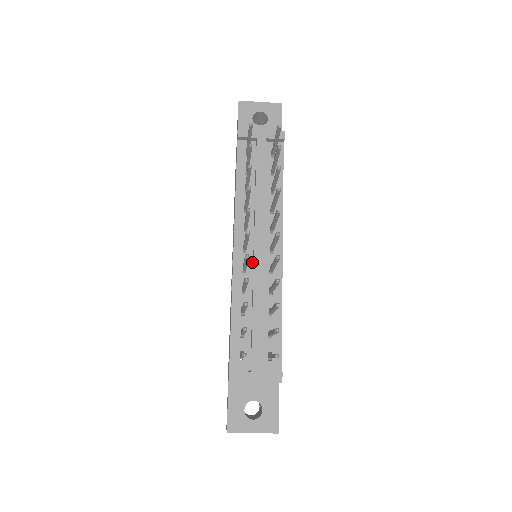
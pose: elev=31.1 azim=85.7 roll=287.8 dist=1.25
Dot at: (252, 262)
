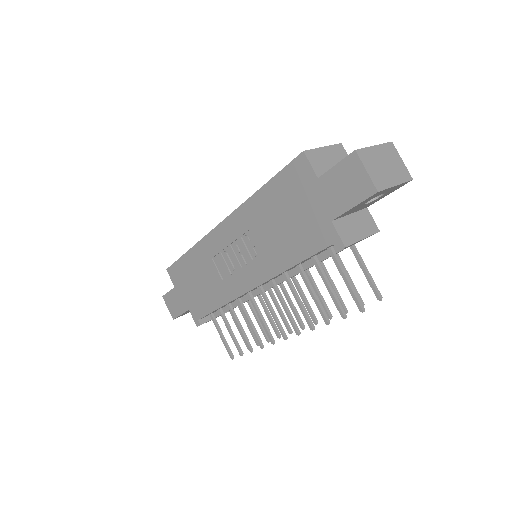
Dot at: occluded
